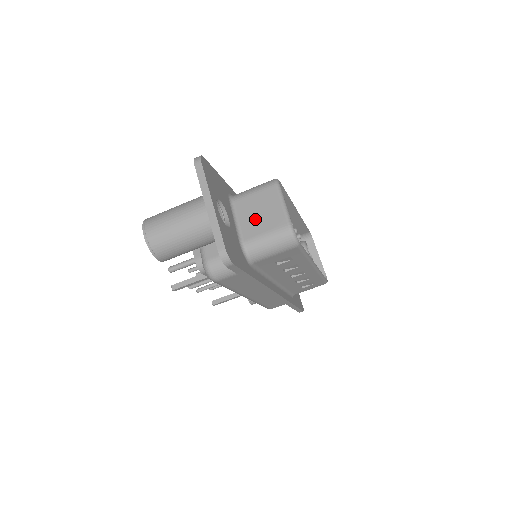
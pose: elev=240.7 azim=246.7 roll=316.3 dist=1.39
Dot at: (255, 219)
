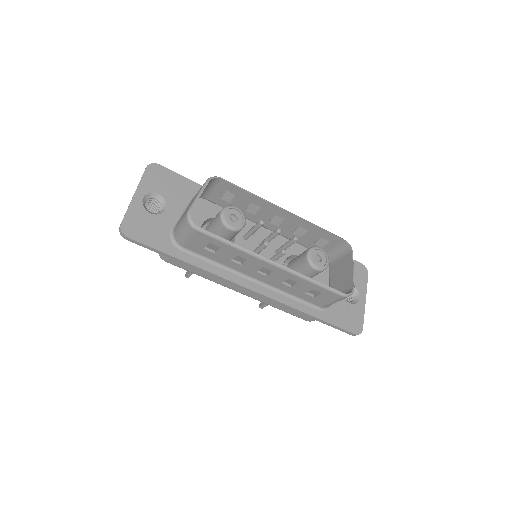
Dot at: (186, 210)
